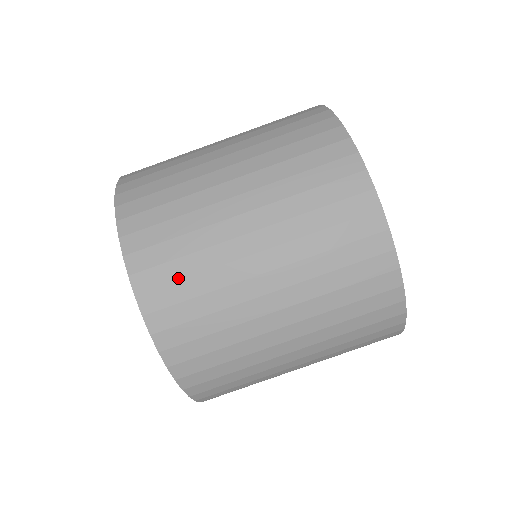
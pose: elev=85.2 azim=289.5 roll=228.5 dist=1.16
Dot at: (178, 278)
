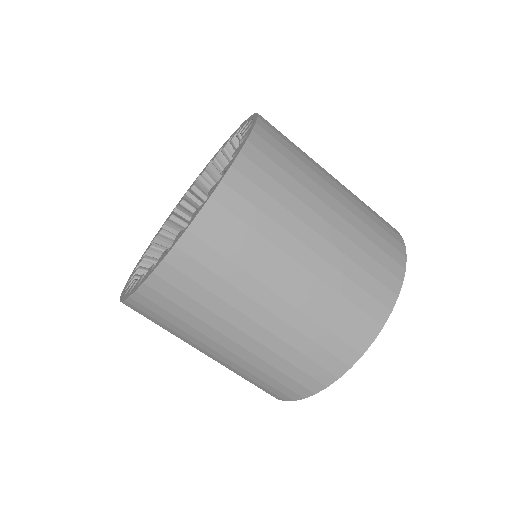
Dot at: (212, 268)
